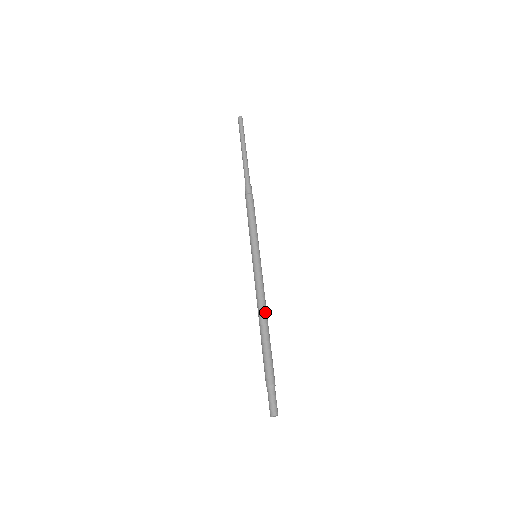
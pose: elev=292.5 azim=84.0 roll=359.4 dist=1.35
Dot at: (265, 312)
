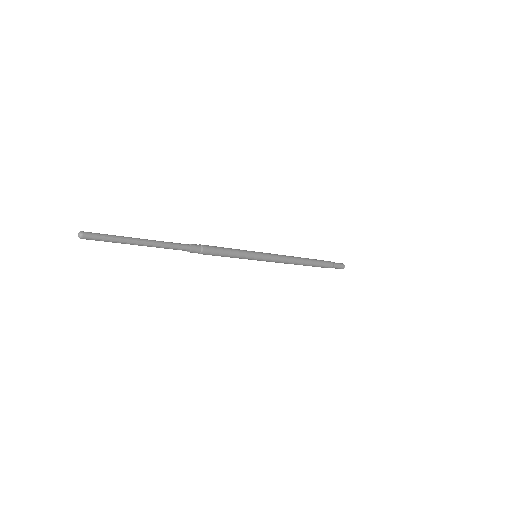
Dot at: (297, 262)
